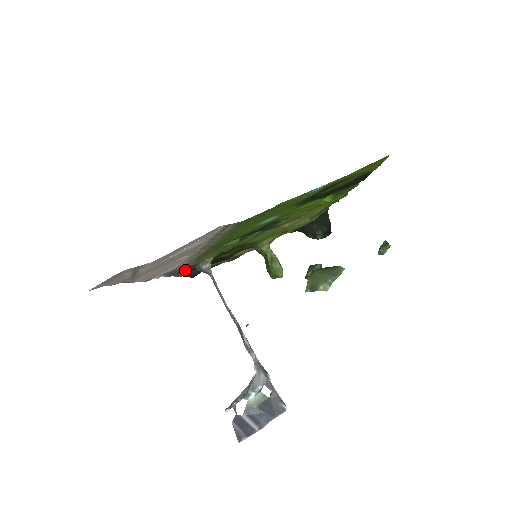
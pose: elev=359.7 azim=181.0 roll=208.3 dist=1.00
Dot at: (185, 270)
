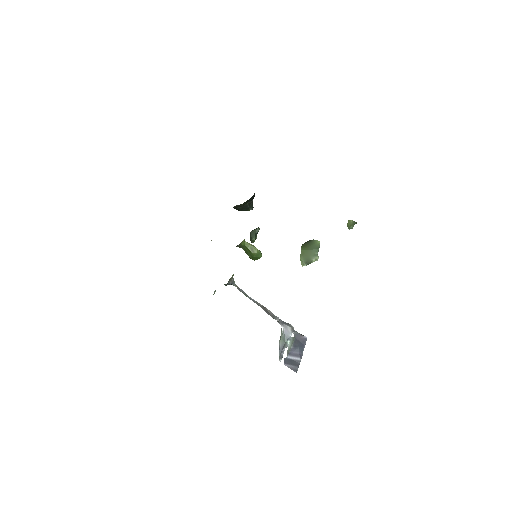
Dot at: occluded
